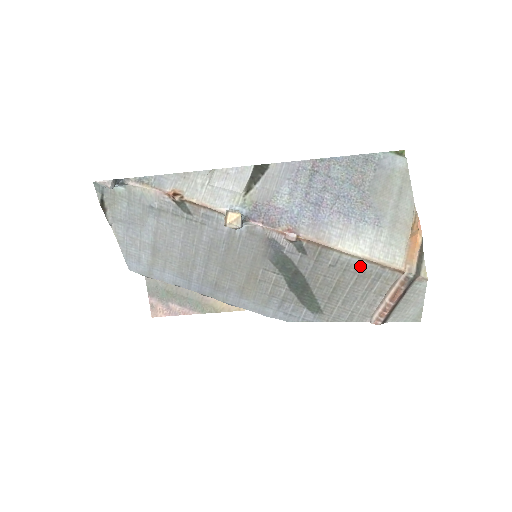
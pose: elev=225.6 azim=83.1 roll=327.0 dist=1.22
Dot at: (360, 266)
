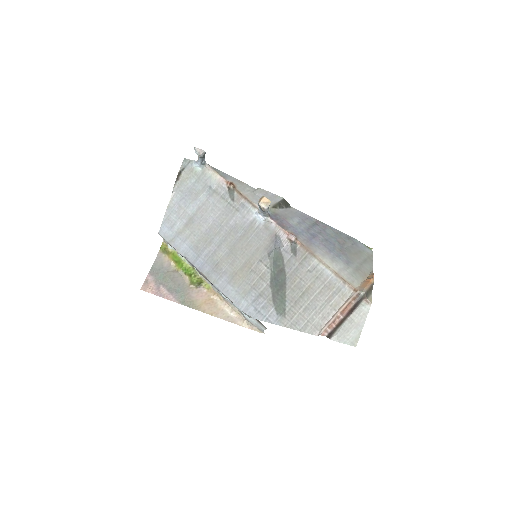
Dot at: (329, 277)
